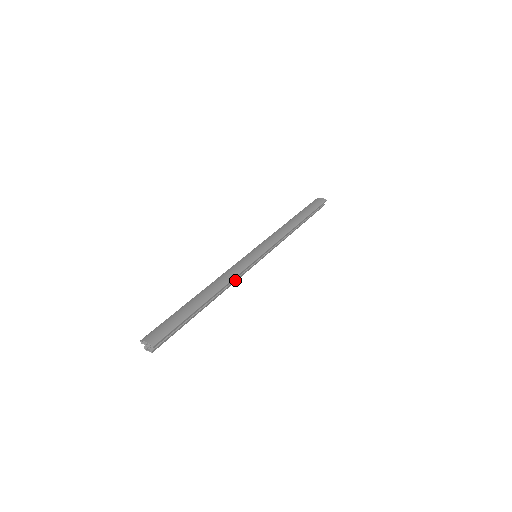
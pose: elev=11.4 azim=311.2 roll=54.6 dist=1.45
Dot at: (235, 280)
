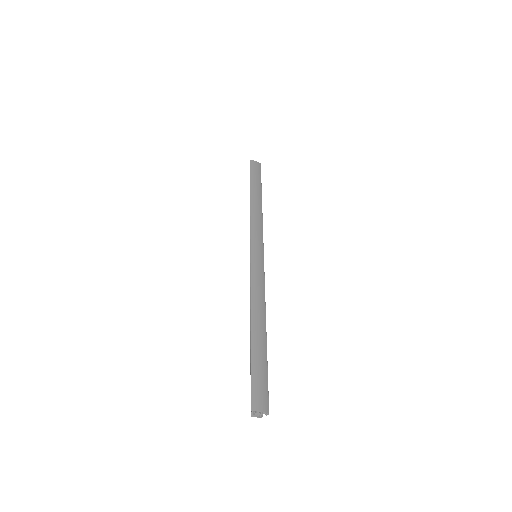
Dot at: occluded
